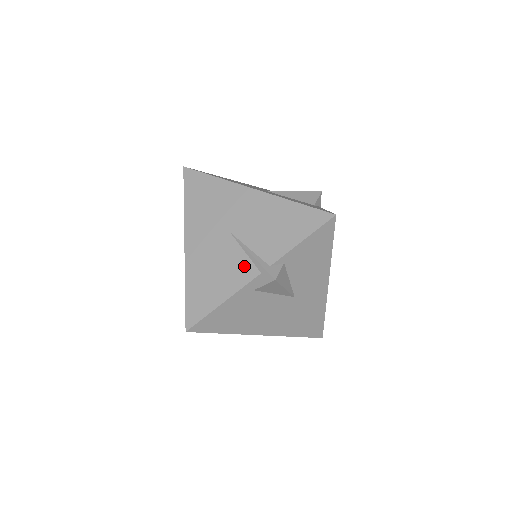
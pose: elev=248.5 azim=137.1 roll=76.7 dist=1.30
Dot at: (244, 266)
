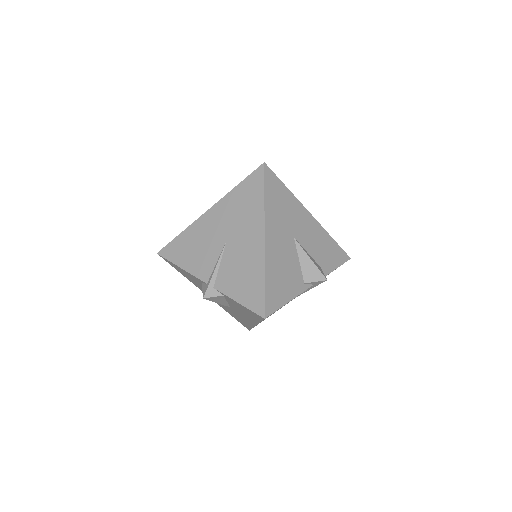
Dot at: (207, 268)
